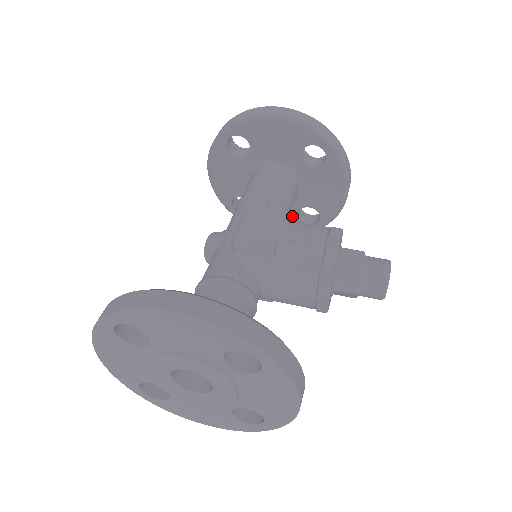
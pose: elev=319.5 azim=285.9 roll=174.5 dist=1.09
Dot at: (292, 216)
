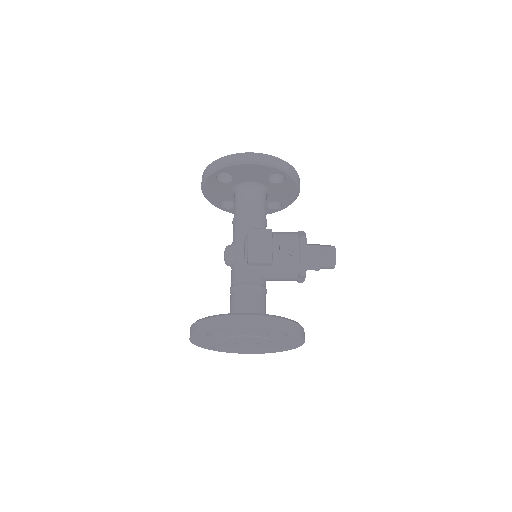
Dot at: occluded
